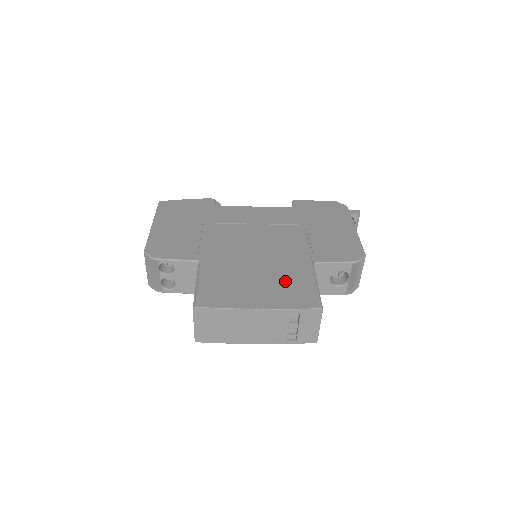
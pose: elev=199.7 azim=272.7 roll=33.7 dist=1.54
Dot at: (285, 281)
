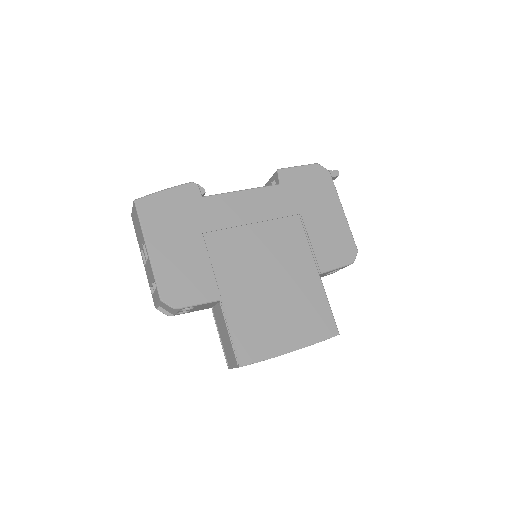
Dot at: (304, 308)
